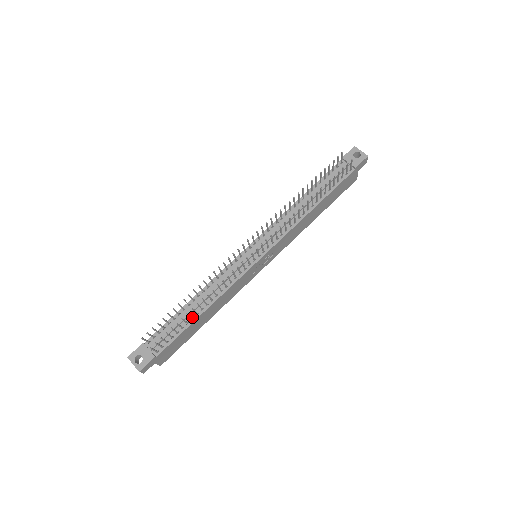
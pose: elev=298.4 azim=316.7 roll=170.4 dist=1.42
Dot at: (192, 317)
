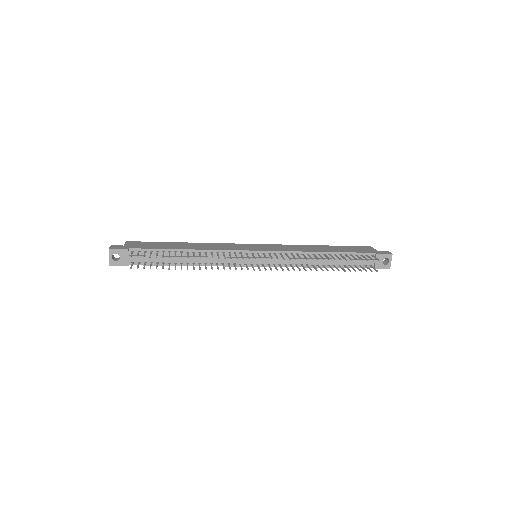
Dot at: (176, 262)
